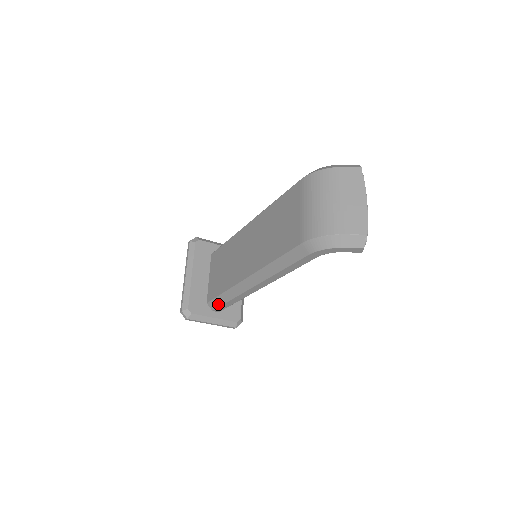
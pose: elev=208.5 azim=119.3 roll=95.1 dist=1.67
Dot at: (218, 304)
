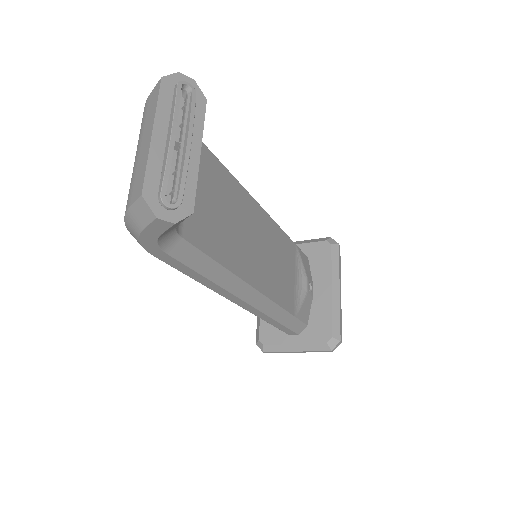
Dot at: occluded
